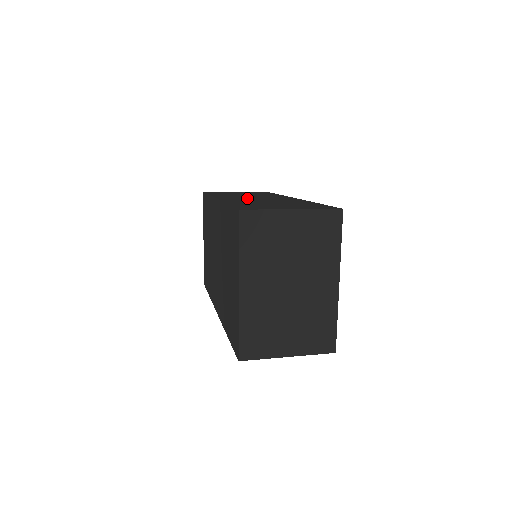
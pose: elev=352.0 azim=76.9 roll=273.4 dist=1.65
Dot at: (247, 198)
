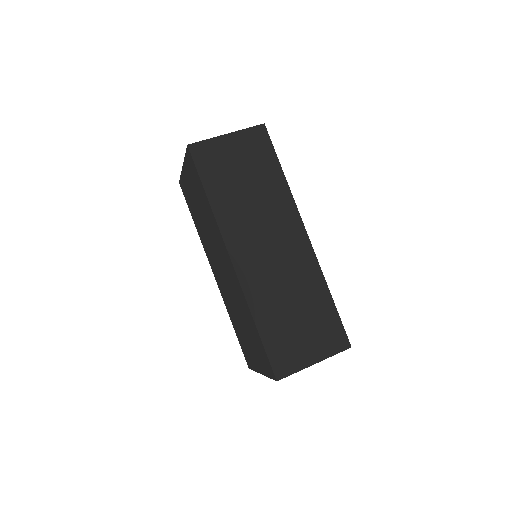
Dot at: (262, 254)
